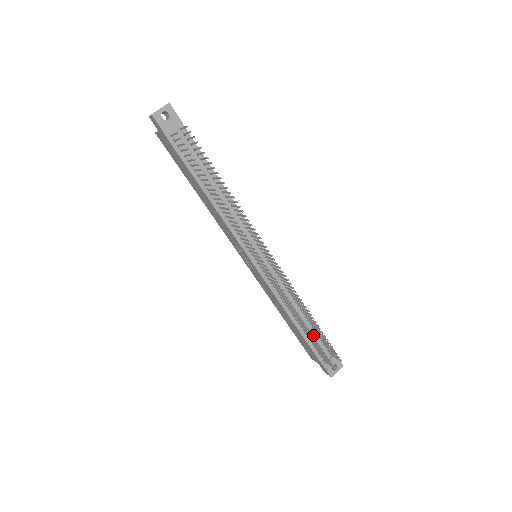
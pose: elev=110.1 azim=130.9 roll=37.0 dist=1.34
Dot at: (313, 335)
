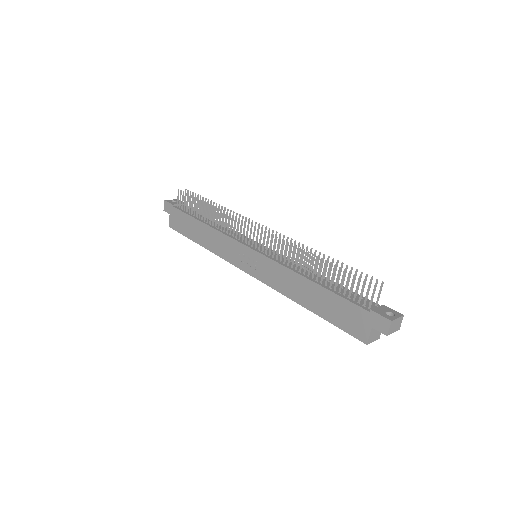
Dot at: (330, 263)
